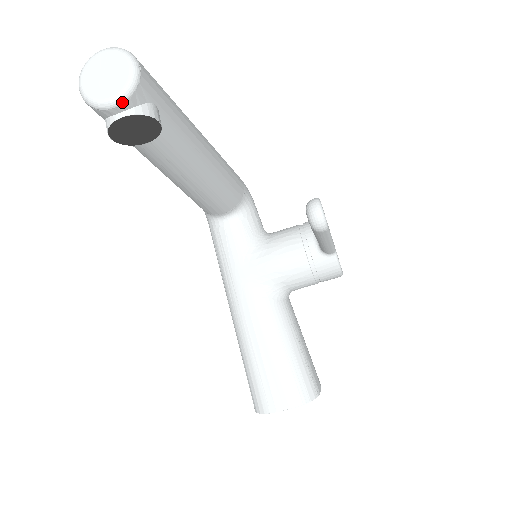
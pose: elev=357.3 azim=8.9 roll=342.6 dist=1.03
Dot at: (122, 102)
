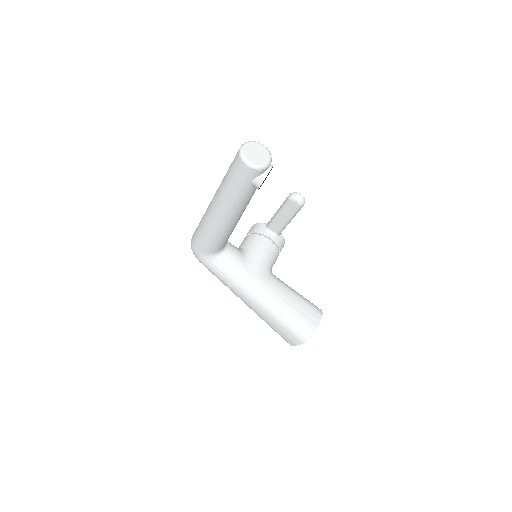
Dot at: (271, 161)
